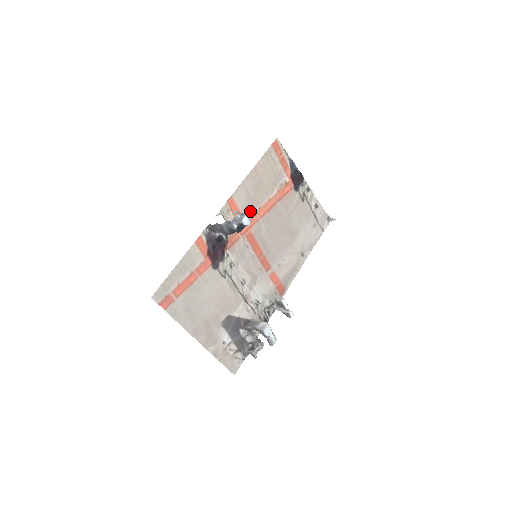
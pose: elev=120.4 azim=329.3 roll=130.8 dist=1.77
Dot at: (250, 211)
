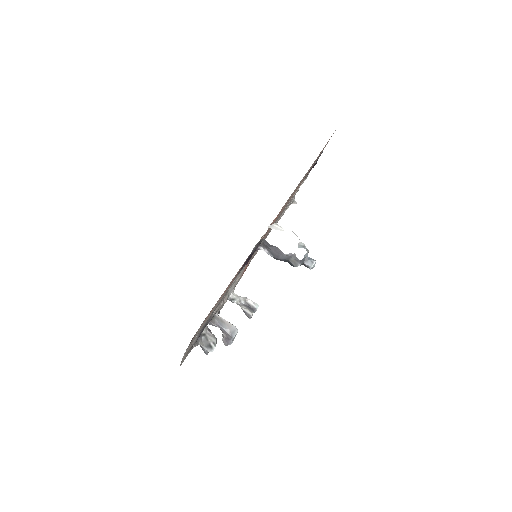
Dot at: occluded
